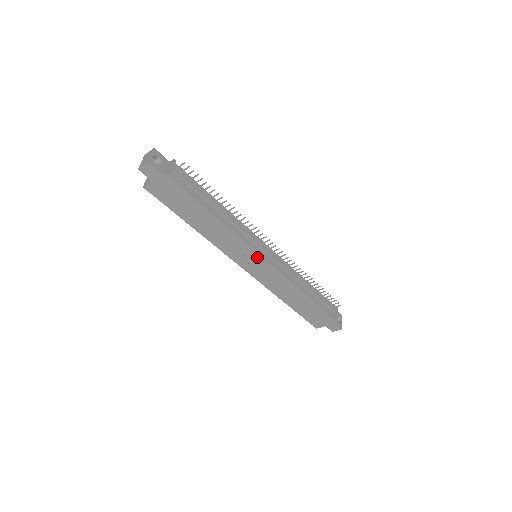
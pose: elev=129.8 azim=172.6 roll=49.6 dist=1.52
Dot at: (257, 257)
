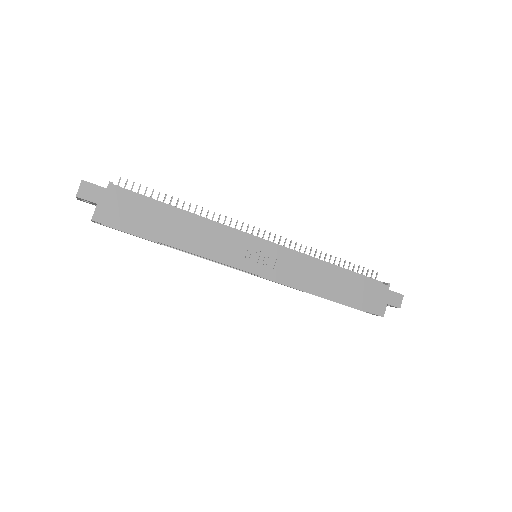
Dot at: (256, 244)
